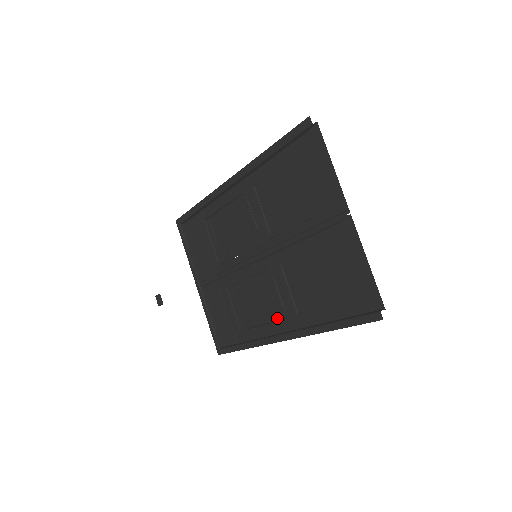
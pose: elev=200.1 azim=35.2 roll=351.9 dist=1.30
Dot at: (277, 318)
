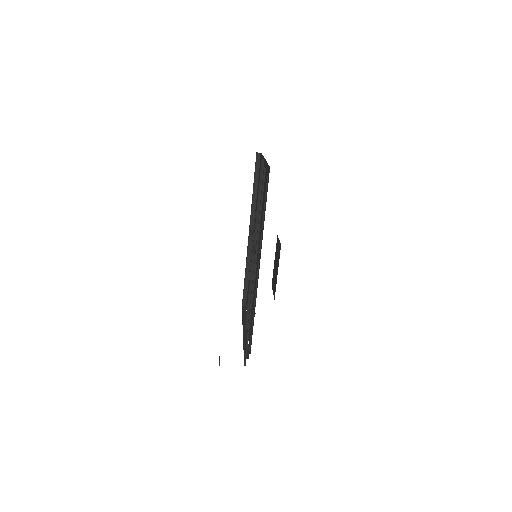
Dot at: occluded
